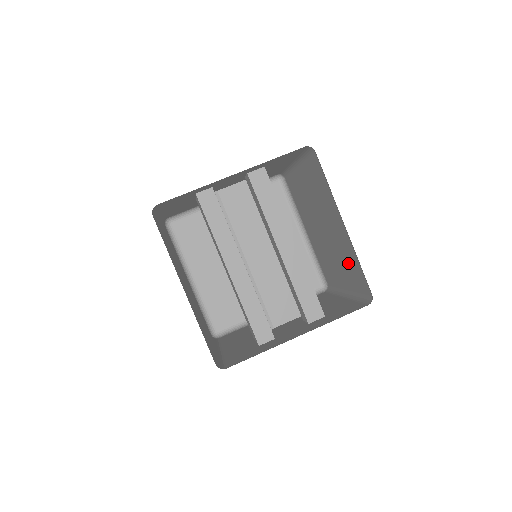
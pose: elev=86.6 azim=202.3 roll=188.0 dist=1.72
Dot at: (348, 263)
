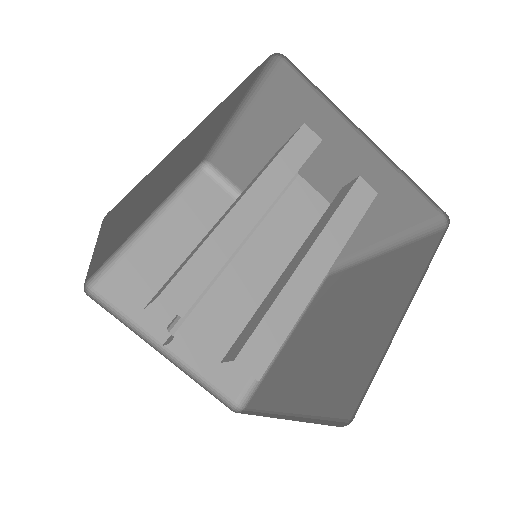
Dot at: (342, 371)
